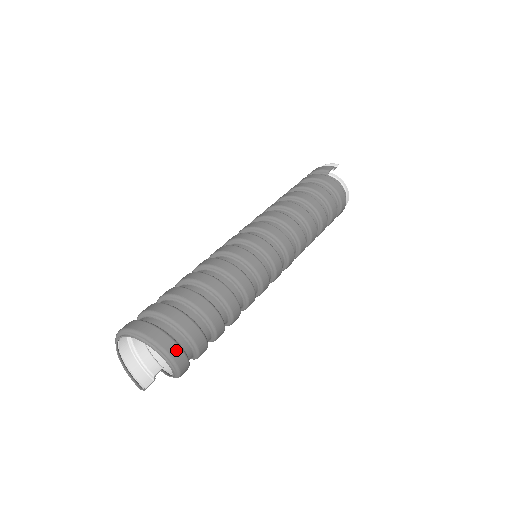
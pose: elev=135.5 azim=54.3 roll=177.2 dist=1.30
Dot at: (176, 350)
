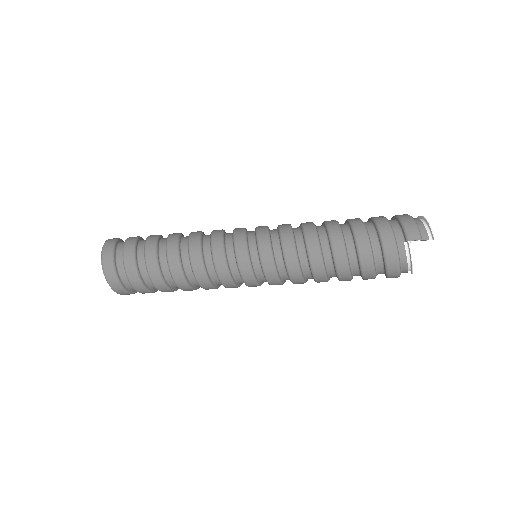
Dot at: (118, 288)
